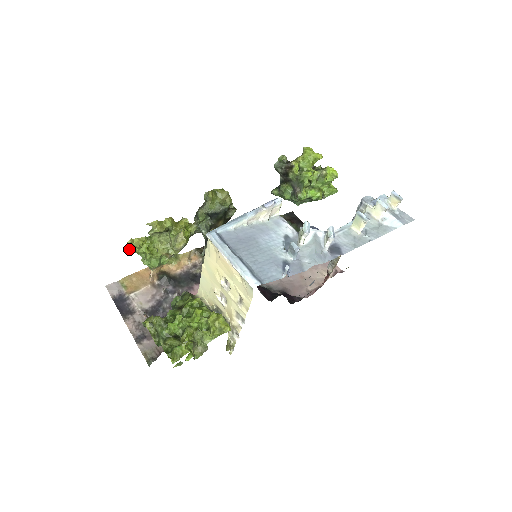
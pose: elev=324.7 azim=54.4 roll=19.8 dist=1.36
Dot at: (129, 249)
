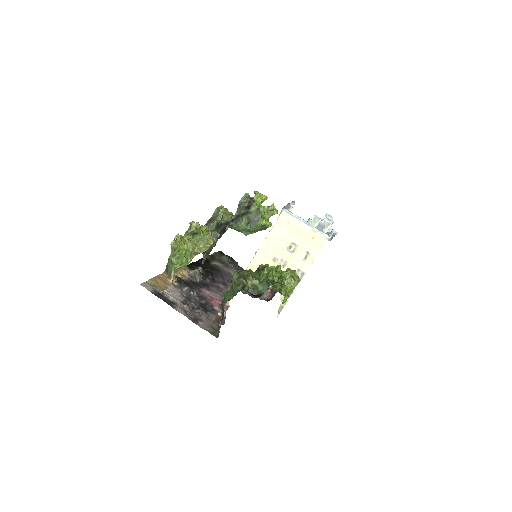
Dot at: (174, 244)
